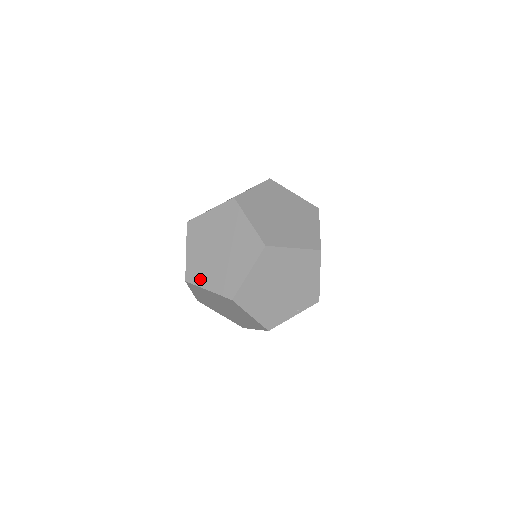
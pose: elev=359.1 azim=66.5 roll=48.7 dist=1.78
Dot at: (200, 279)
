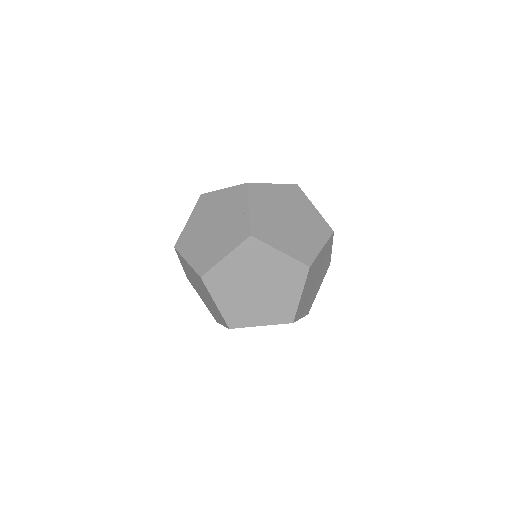
Dot at: (270, 238)
